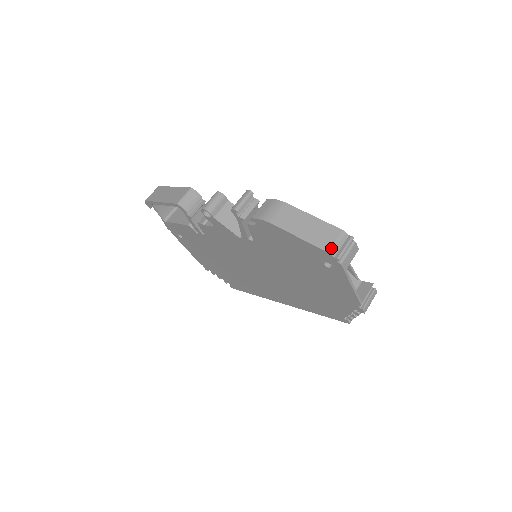
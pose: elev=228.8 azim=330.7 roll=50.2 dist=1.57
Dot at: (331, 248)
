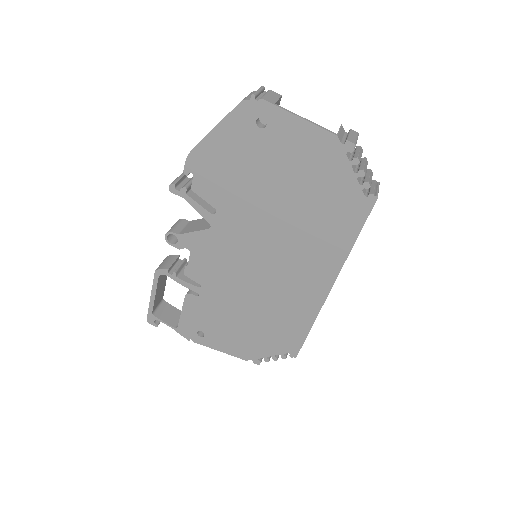
Dot at: (243, 99)
